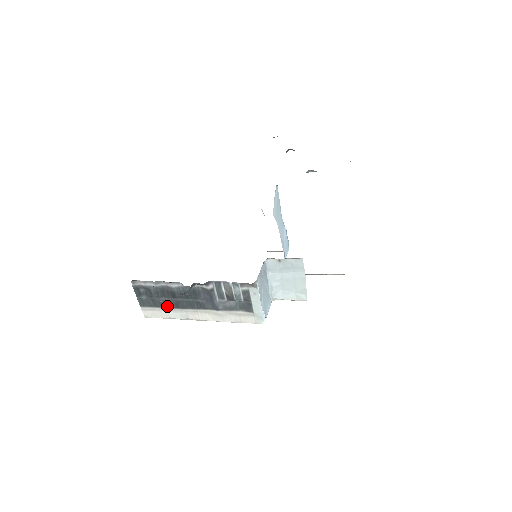
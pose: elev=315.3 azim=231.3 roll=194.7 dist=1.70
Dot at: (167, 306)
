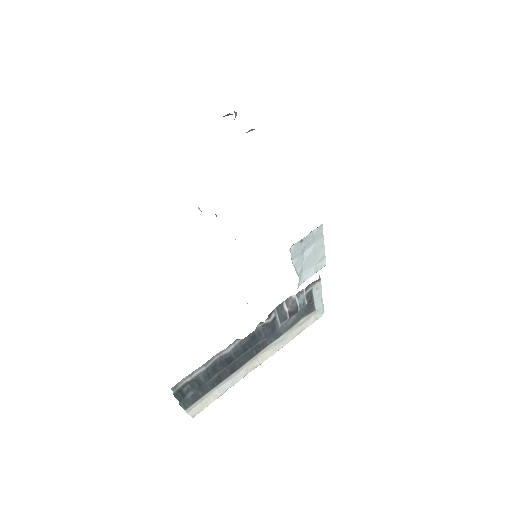
Dot at: (220, 381)
